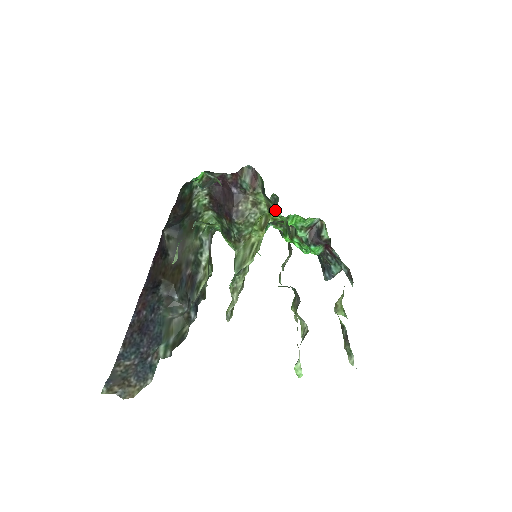
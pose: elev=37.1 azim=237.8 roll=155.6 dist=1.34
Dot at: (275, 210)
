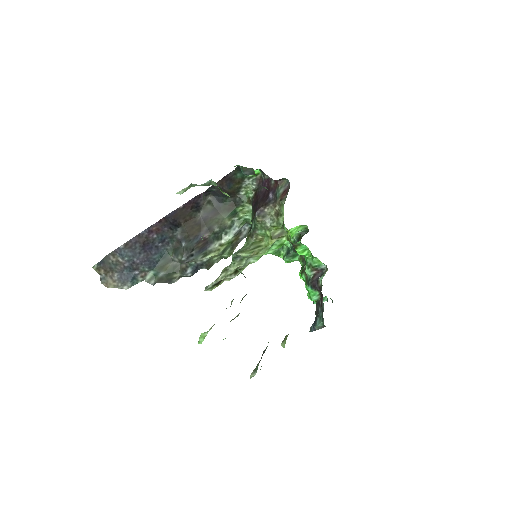
Dot at: occluded
